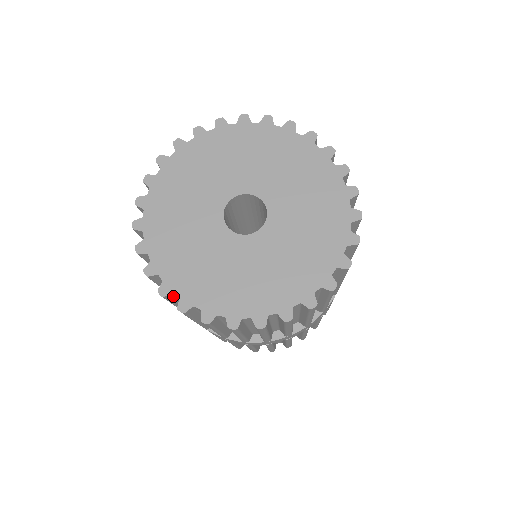
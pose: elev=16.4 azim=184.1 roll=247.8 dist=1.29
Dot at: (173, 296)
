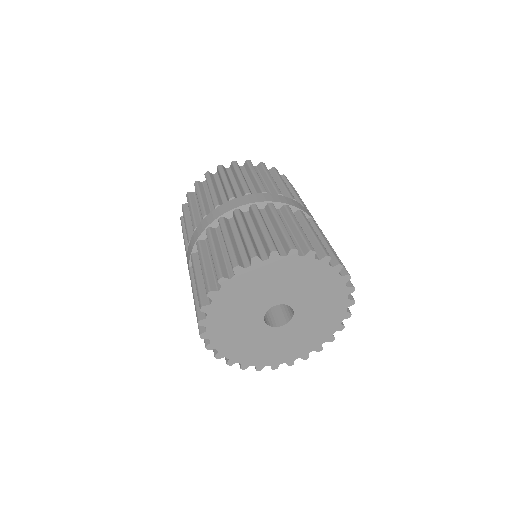
Dot at: occluded
